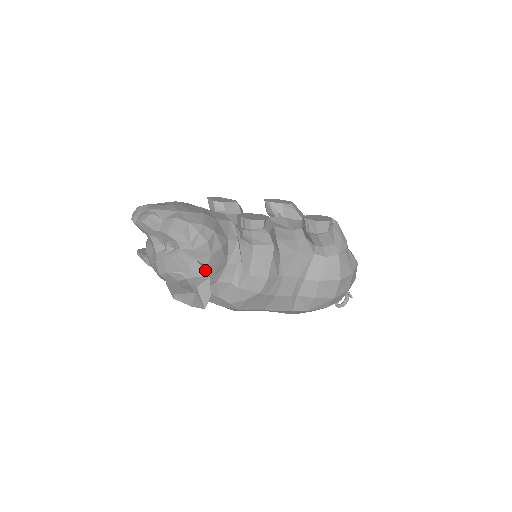
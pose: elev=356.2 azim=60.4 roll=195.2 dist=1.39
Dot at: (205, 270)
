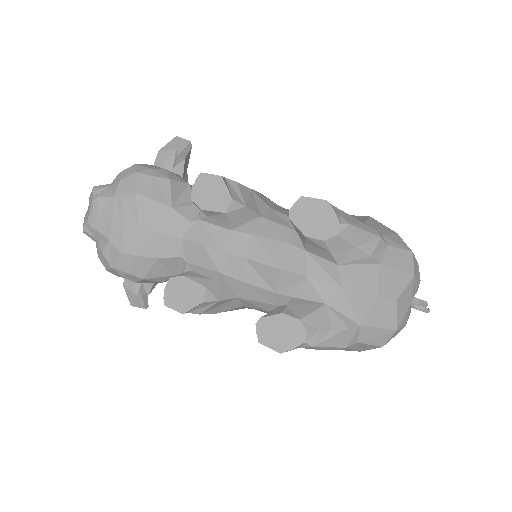
Dot at: (146, 287)
